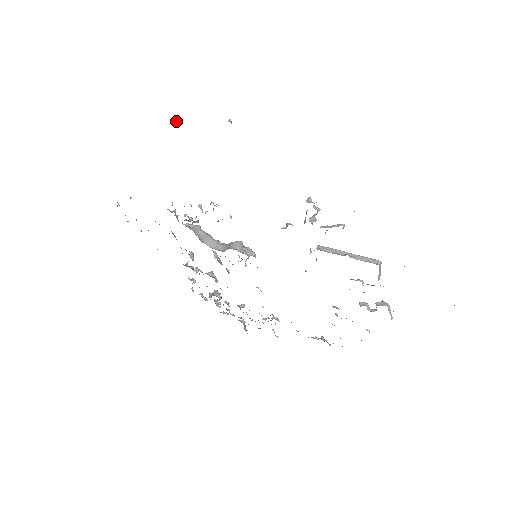
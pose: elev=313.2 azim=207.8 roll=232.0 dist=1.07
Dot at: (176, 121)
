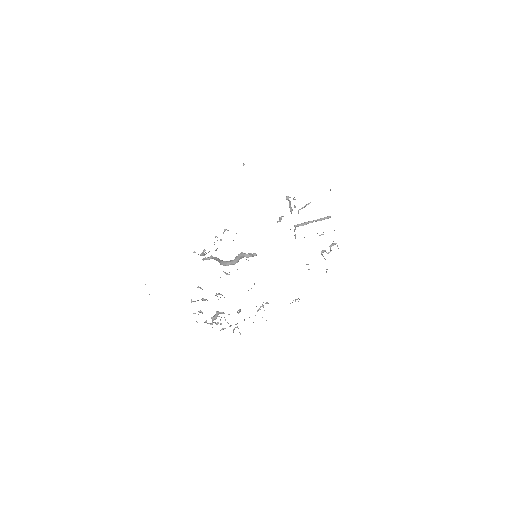
Dot at: occluded
